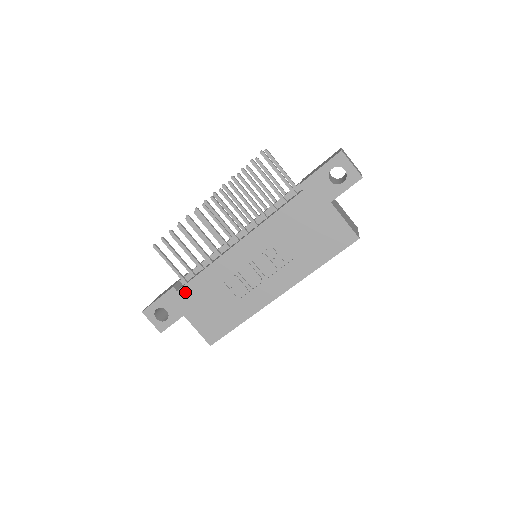
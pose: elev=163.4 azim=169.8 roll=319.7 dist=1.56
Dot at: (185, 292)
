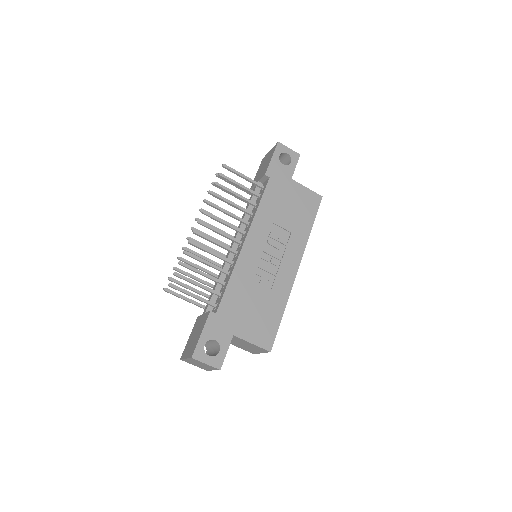
Dot at: (224, 310)
